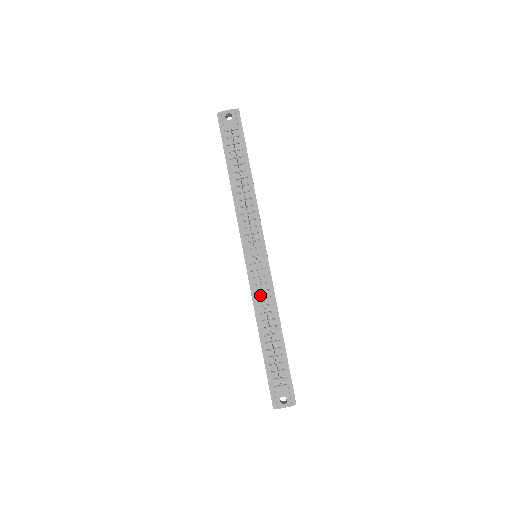
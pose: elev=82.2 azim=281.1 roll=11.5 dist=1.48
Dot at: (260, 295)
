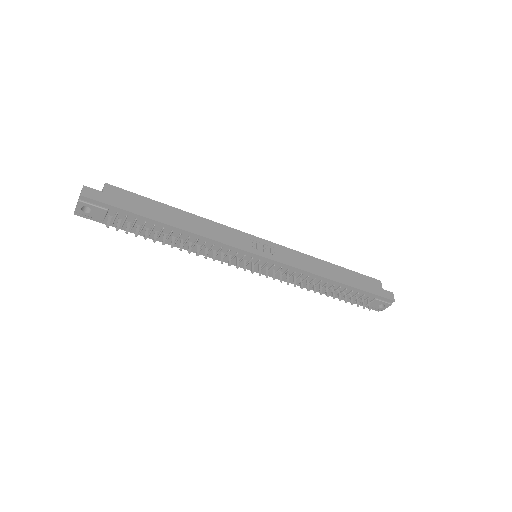
Dot at: (292, 278)
